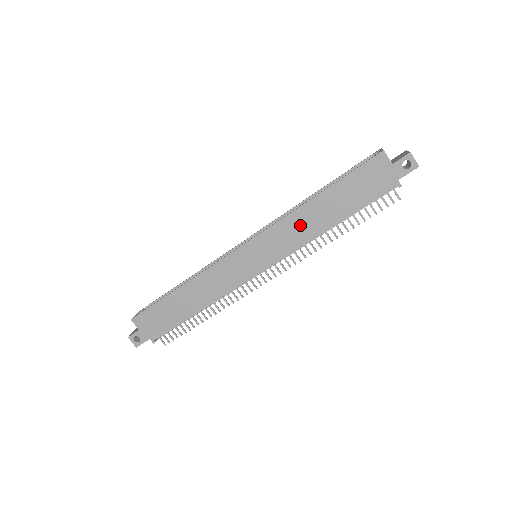
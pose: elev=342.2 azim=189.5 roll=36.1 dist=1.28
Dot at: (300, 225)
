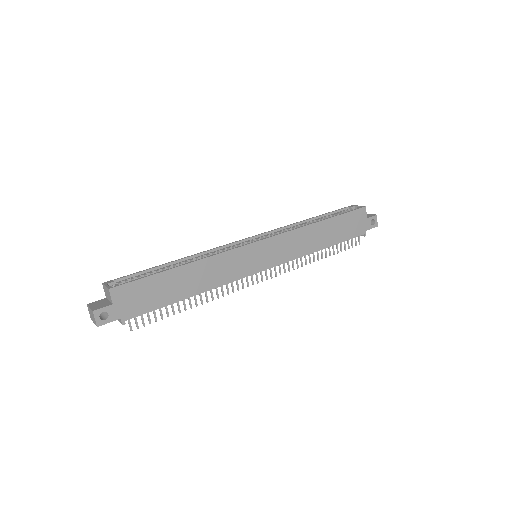
Dot at: (304, 240)
